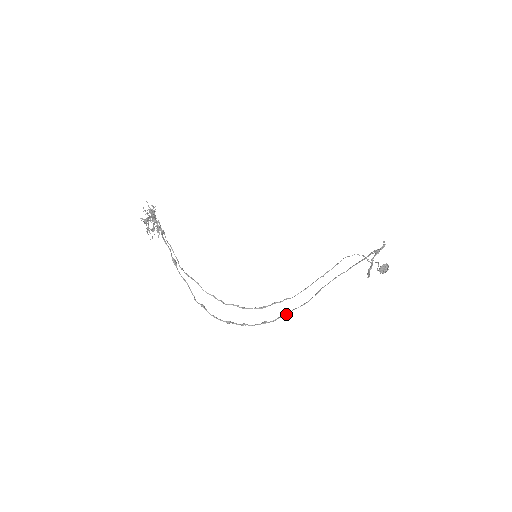
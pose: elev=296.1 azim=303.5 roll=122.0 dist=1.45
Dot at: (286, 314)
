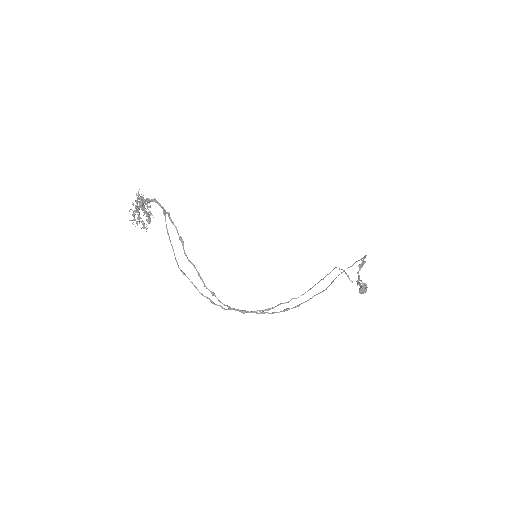
Dot at: occluded
